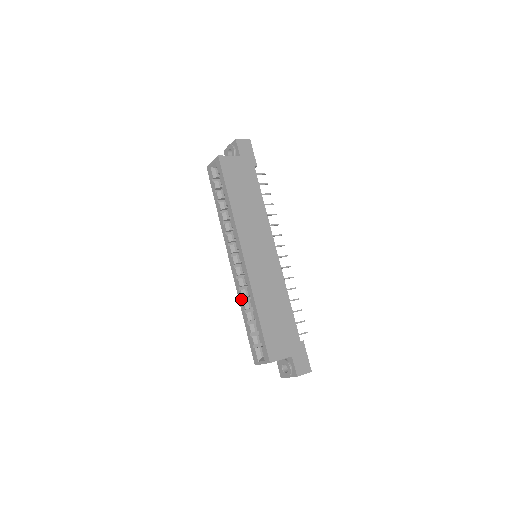
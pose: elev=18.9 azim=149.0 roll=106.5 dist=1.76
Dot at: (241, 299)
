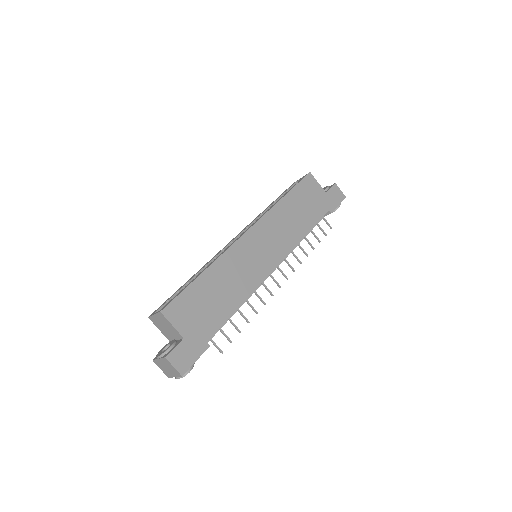
Dot at: (206, 265)
